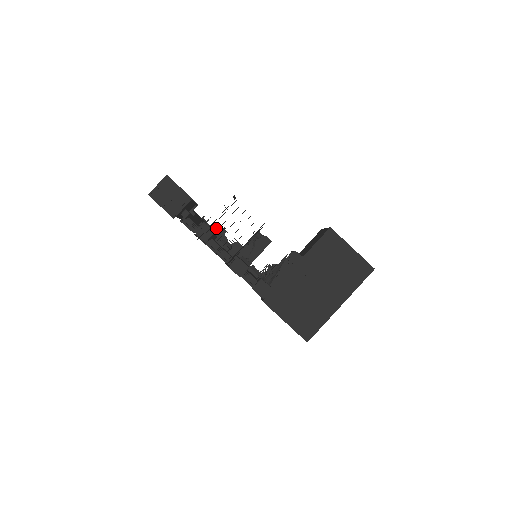
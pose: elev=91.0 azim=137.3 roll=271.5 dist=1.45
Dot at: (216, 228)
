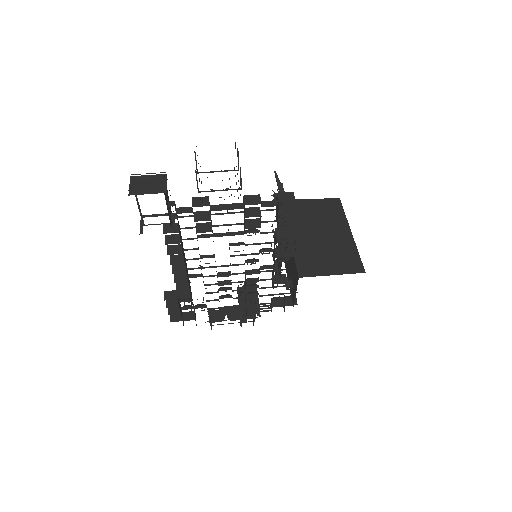
Dot at: occluded
